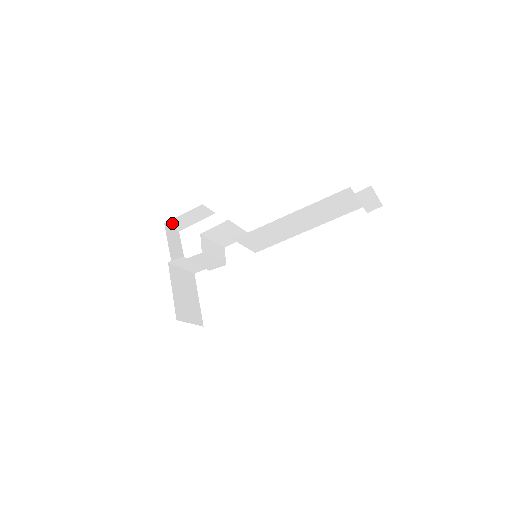
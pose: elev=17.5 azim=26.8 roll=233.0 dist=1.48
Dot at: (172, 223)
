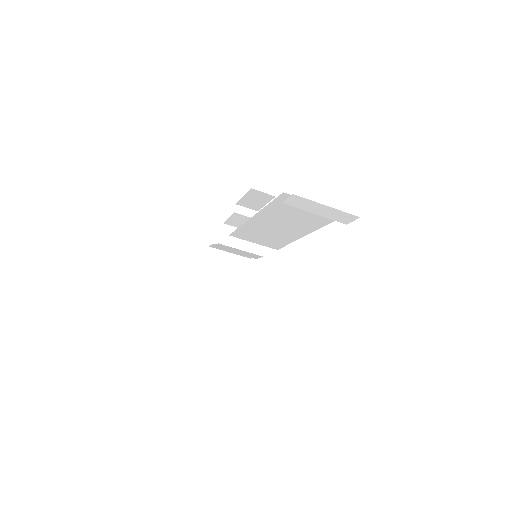
Dot at: (243, 204)
